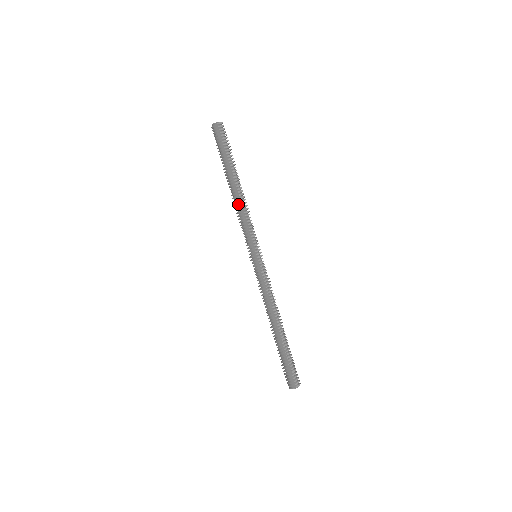
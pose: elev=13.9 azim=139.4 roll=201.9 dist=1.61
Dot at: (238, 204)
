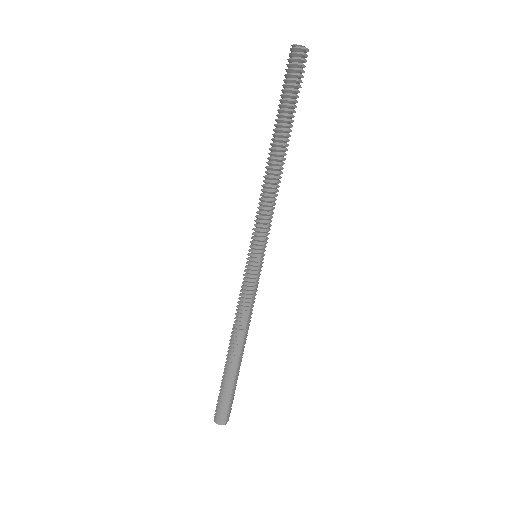
Dot at: (272, 180)
